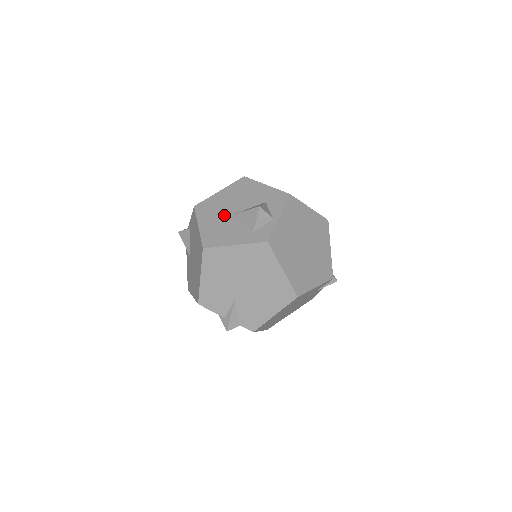
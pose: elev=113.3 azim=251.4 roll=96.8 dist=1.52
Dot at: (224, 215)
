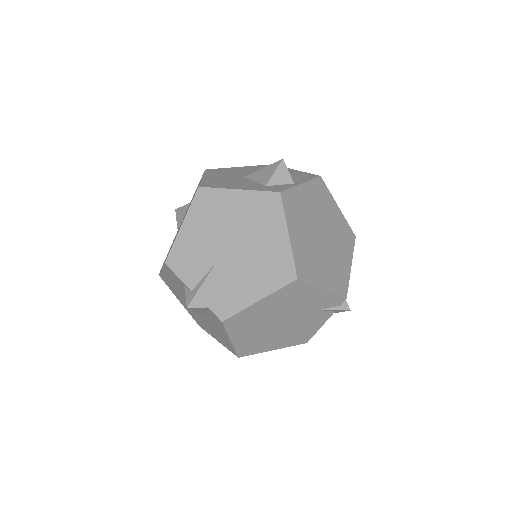
Dot at: (236, 176)
